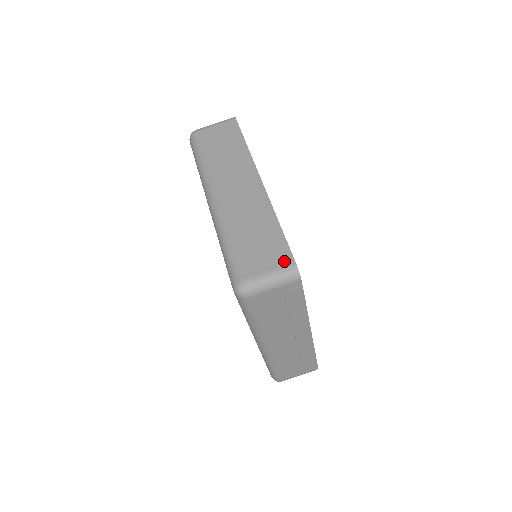
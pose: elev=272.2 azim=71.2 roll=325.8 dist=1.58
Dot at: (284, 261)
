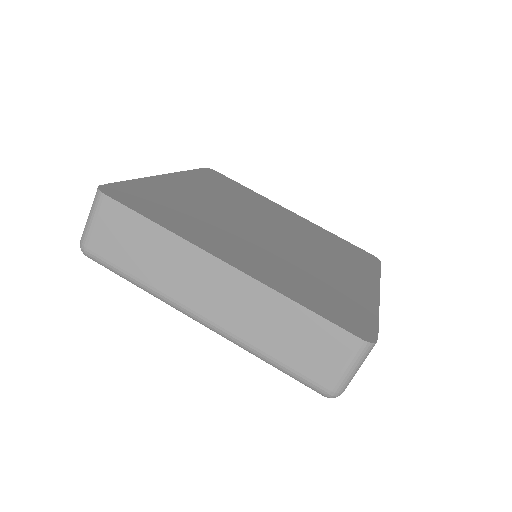
Dot at: (349, 346)
